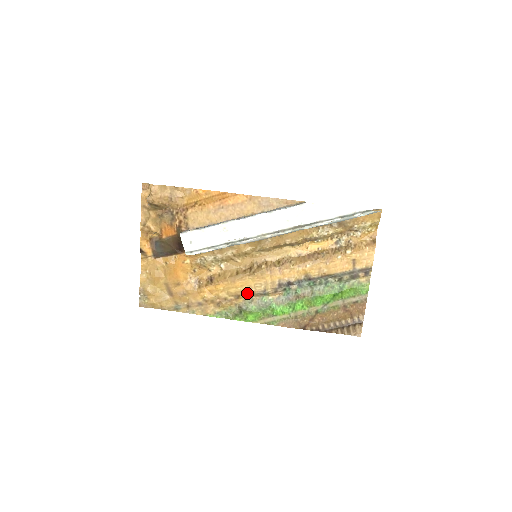
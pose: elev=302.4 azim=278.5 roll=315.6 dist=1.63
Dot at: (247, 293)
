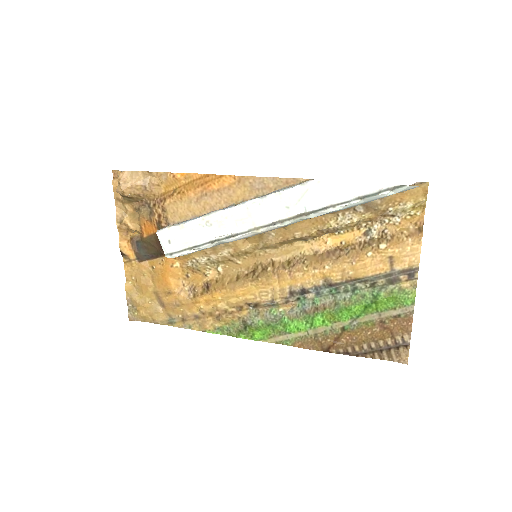
Dot at: (251, 304)
